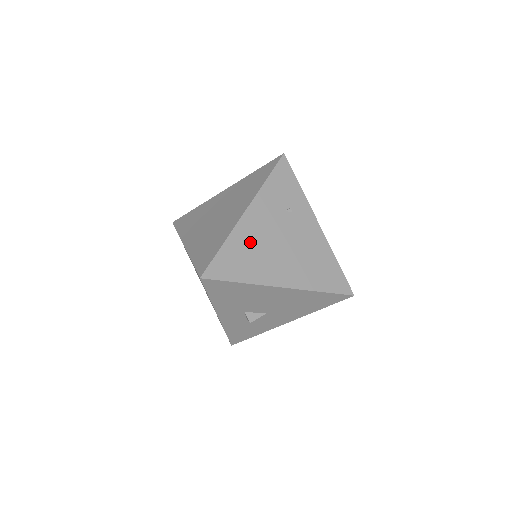
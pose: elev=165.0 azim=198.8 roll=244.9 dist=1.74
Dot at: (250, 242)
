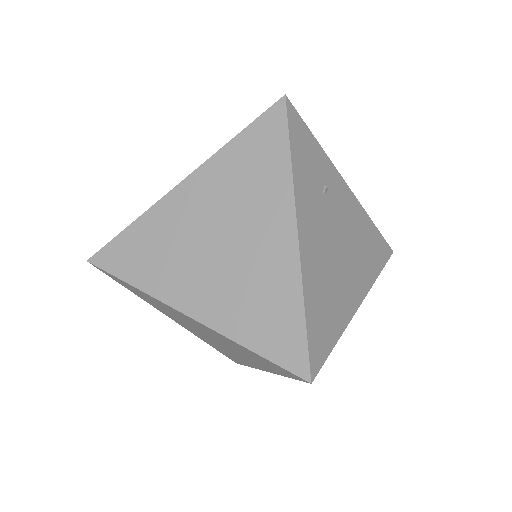
Dot at: (320, 276)
